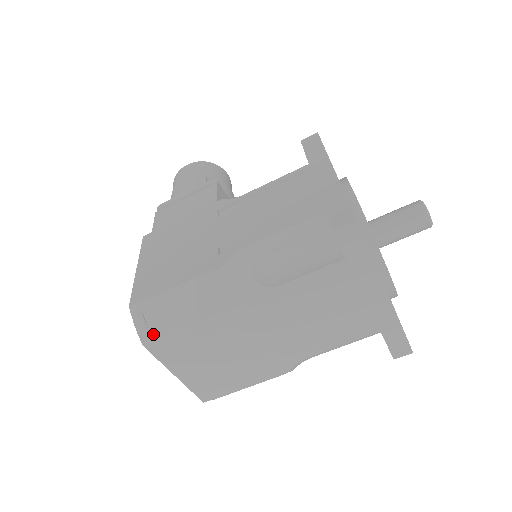
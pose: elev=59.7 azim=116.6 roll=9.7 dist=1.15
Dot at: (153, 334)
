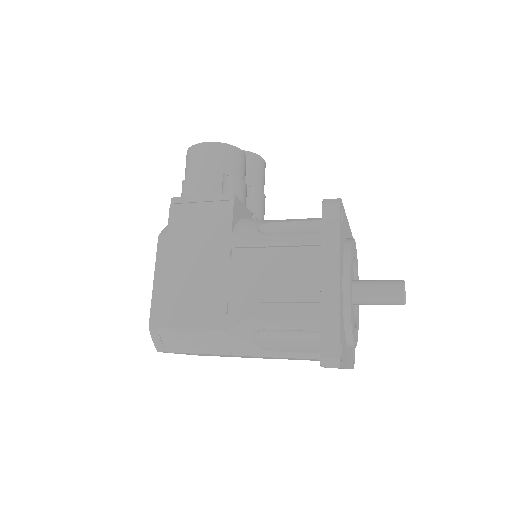
Dot at: (167, 349)
